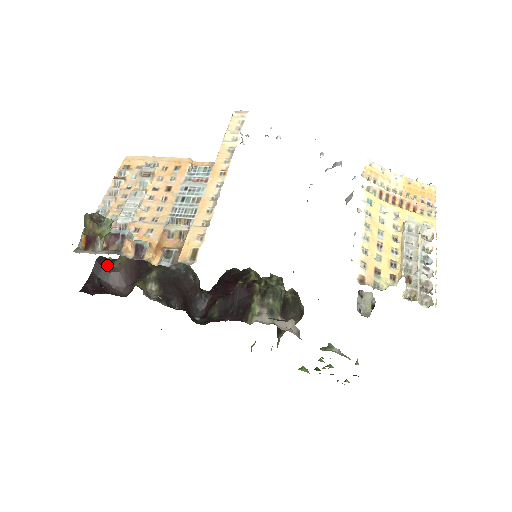
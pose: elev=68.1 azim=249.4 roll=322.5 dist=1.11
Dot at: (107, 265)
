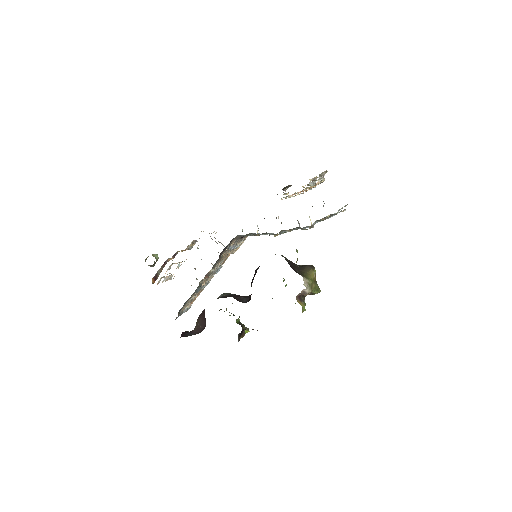
Dot at: (189, 332)
